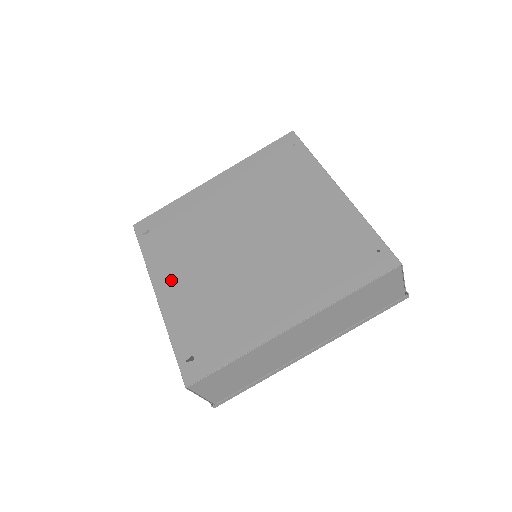
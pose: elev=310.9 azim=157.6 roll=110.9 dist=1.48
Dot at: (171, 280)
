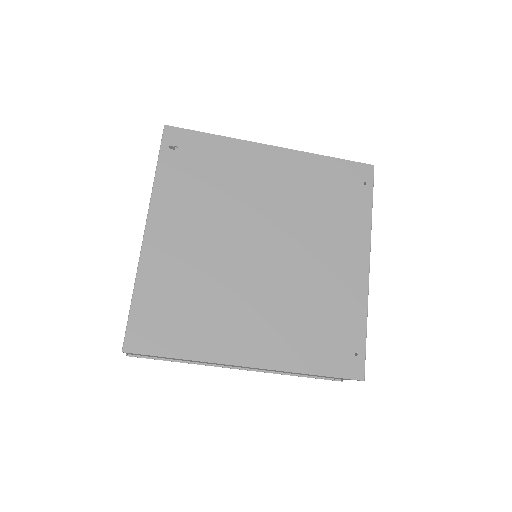
Dot at: (169, 228)
